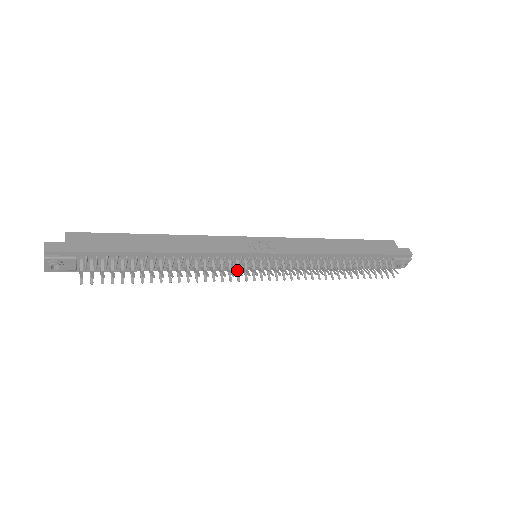
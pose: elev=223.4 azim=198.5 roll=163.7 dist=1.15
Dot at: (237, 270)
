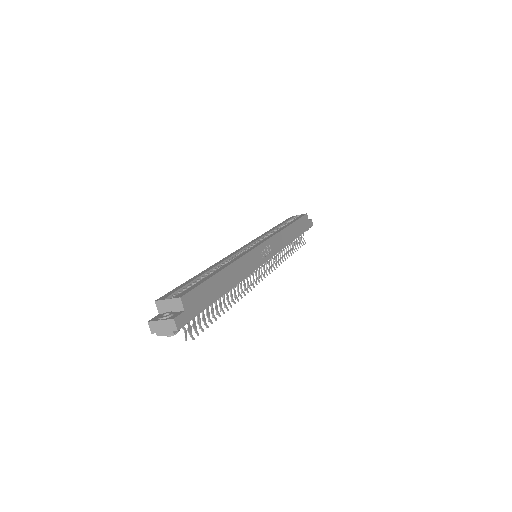
Dot at: (253, 279)
